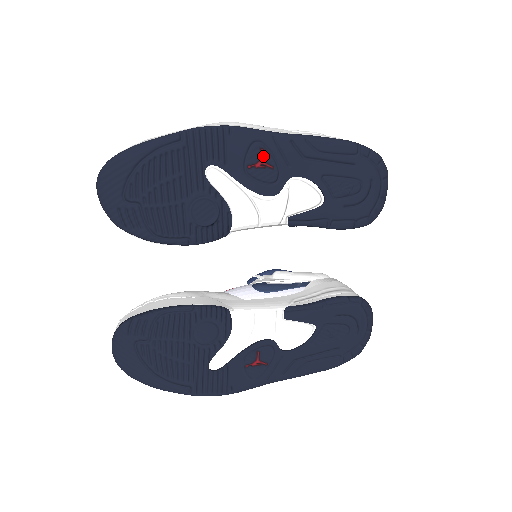
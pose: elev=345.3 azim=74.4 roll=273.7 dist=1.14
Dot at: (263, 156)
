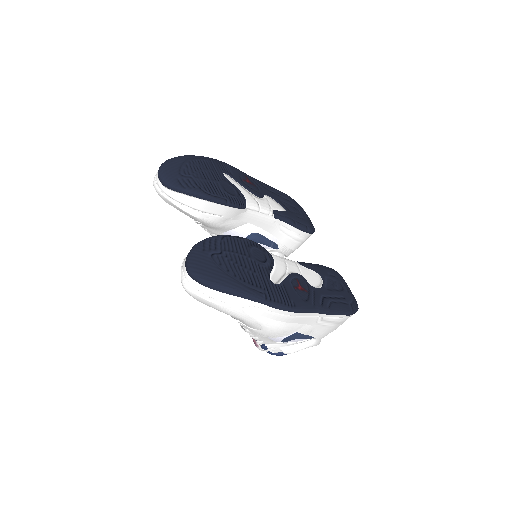
Dot at: (248, 179)
